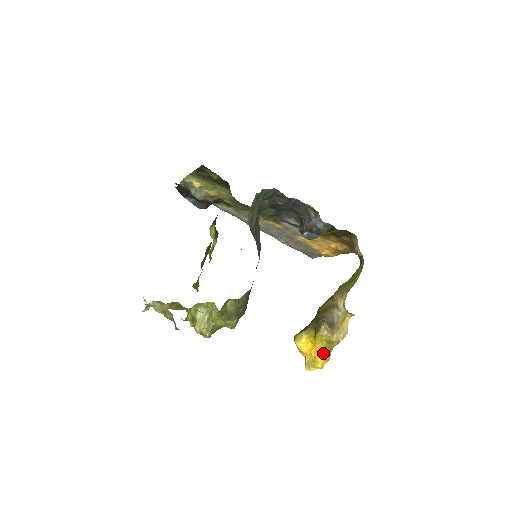
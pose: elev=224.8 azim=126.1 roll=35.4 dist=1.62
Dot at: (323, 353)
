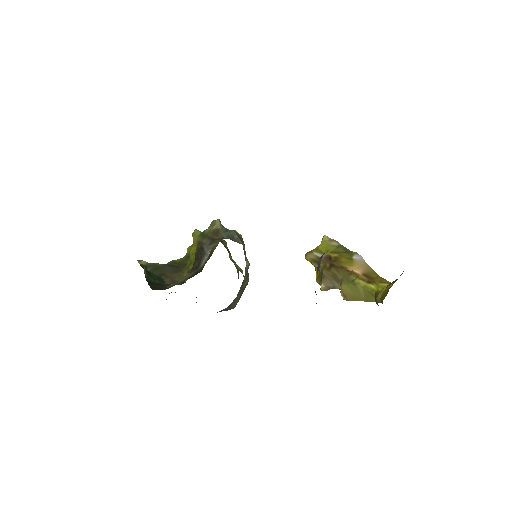
Dot at: occluded
